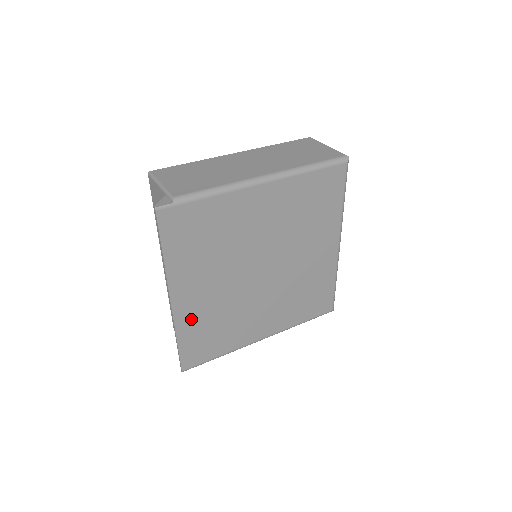
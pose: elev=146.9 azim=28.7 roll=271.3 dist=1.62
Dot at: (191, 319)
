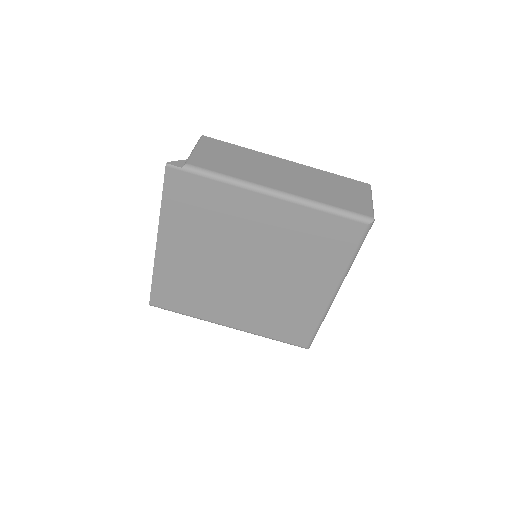
Dot at: (169, 269)
